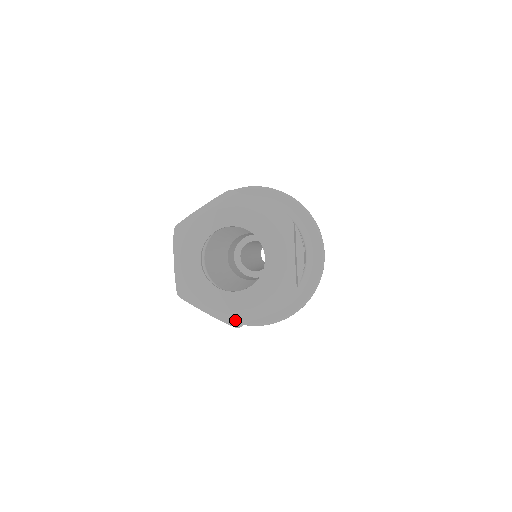
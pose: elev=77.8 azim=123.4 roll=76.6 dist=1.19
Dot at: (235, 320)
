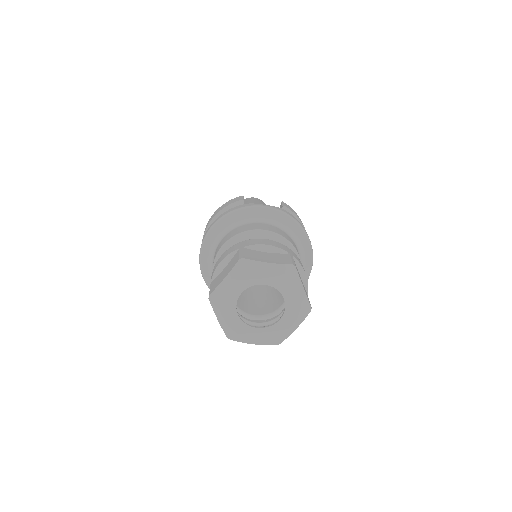
Dot at: (232, 336)
